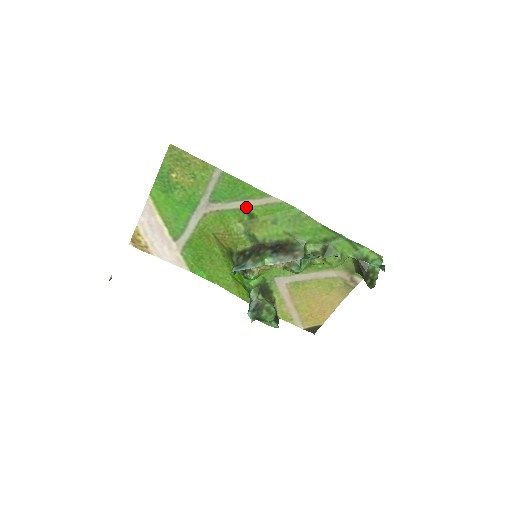
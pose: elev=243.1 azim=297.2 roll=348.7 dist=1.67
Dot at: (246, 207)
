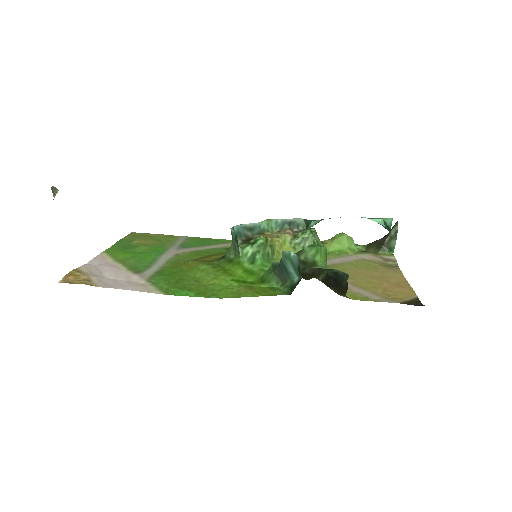
Dot at: (222, 247)
